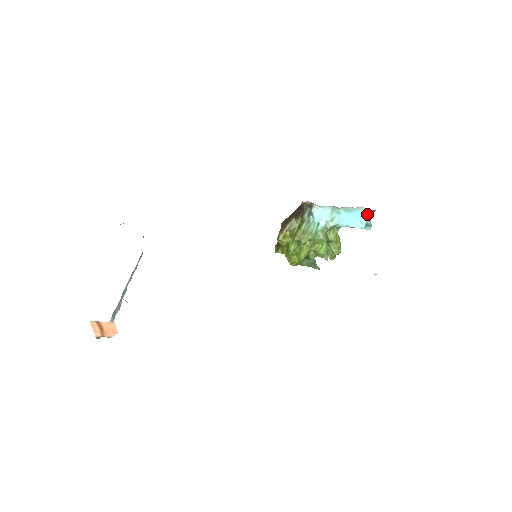
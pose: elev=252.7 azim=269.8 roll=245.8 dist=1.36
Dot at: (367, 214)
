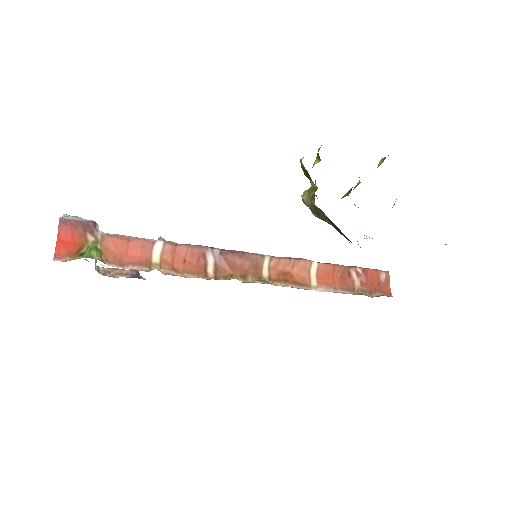
Dot at: occluded
